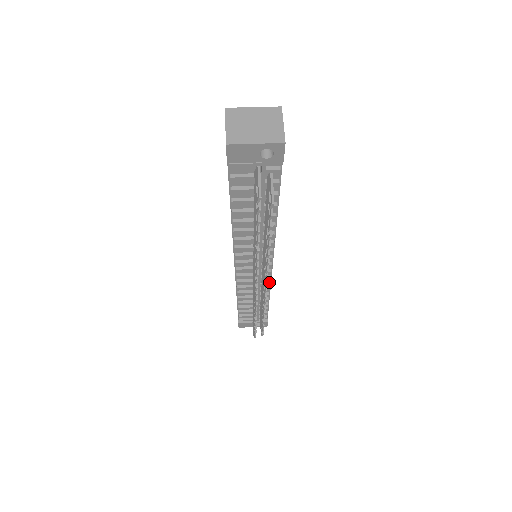
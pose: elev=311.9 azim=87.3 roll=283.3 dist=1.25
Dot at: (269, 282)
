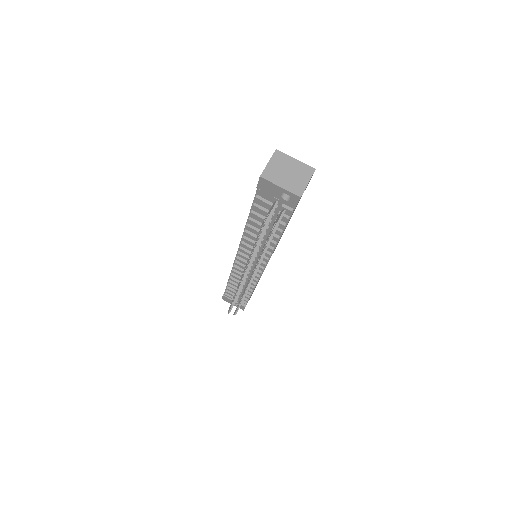
Dot at: (257, 280)
